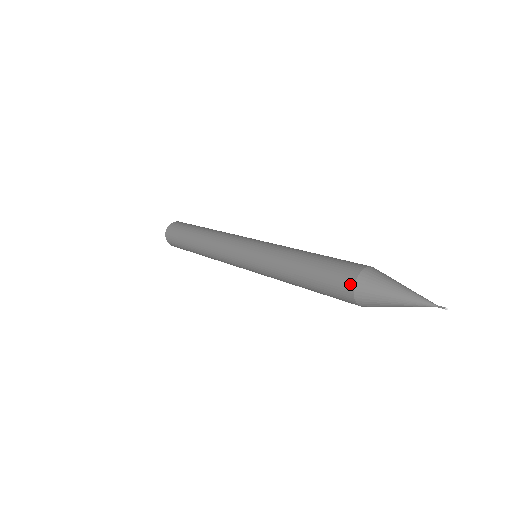
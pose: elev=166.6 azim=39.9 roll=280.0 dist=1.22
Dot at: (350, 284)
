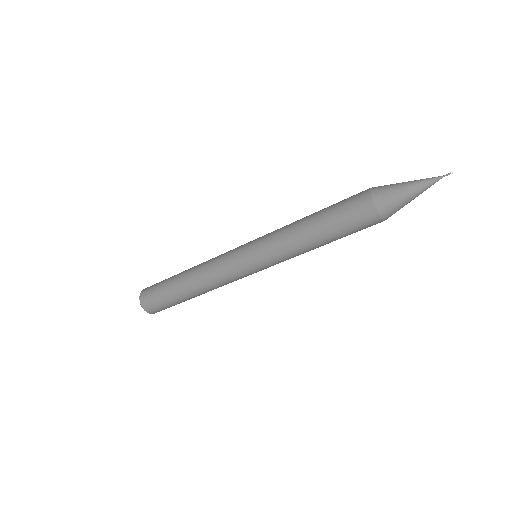
Dot at: (366, 190)
